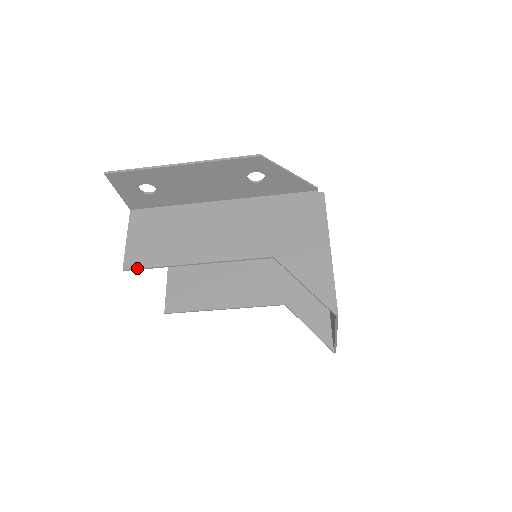
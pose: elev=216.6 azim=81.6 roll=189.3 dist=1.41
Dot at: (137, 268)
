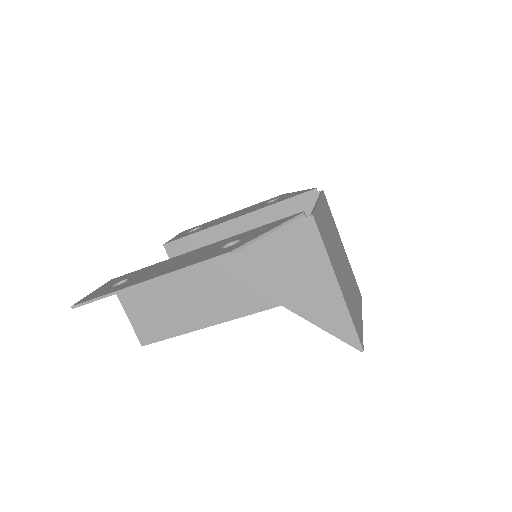
Dot at: (154, 342)
